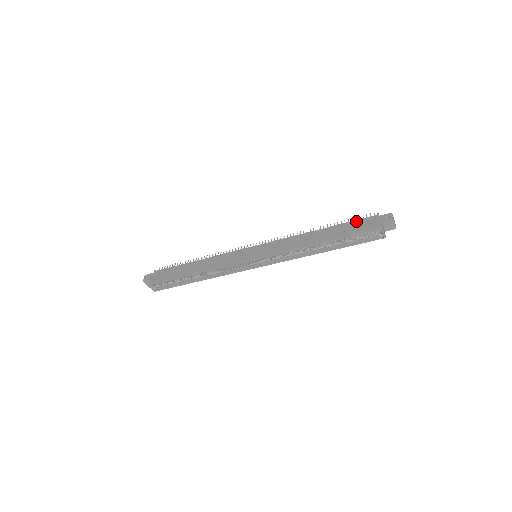
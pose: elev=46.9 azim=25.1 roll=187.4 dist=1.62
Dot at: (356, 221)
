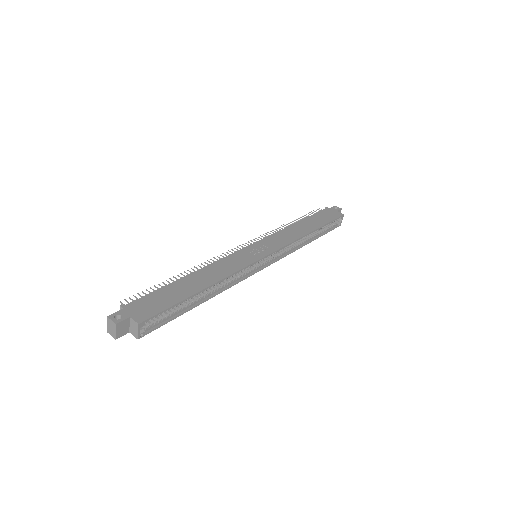
Dot at: (319, 213)
